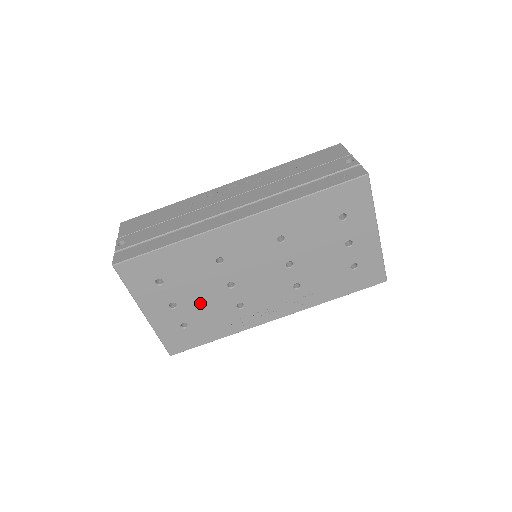
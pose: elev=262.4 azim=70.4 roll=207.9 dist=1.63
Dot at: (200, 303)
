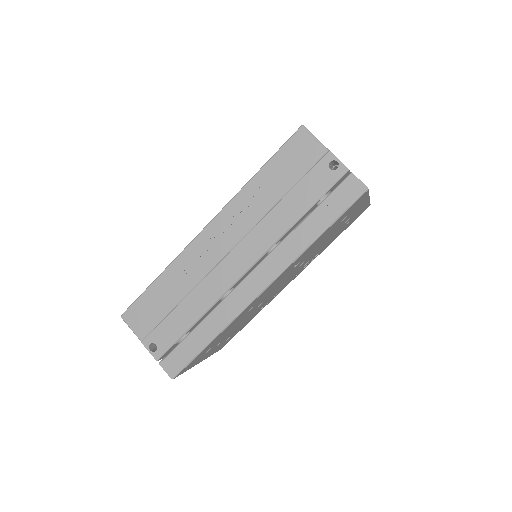
Dot at: occluded
